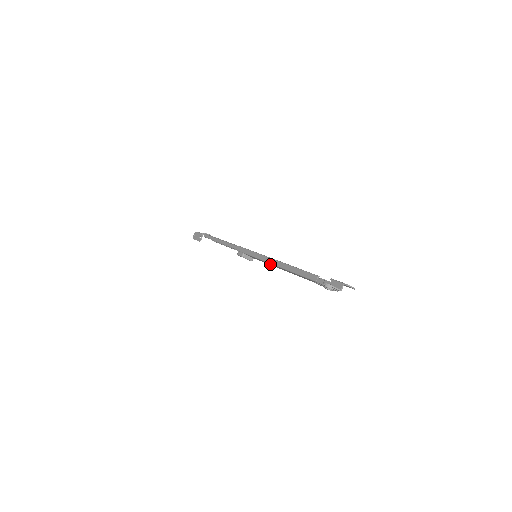
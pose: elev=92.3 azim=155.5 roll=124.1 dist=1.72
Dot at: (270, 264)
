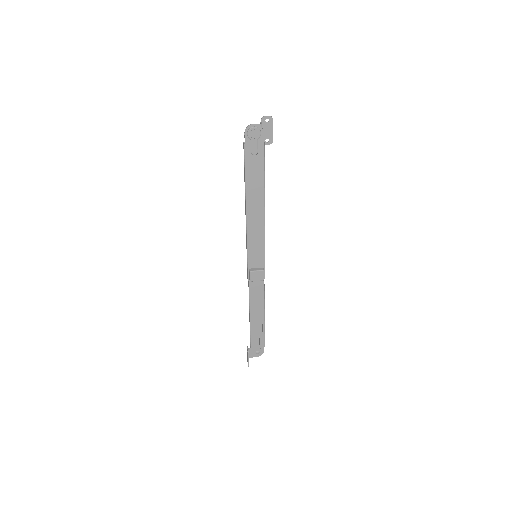
Dot at: (256, 231)
